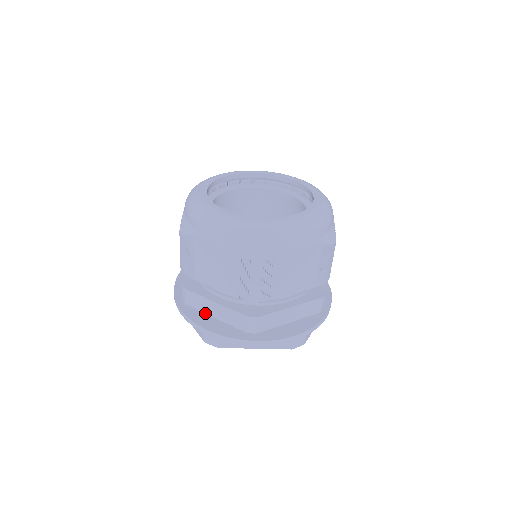
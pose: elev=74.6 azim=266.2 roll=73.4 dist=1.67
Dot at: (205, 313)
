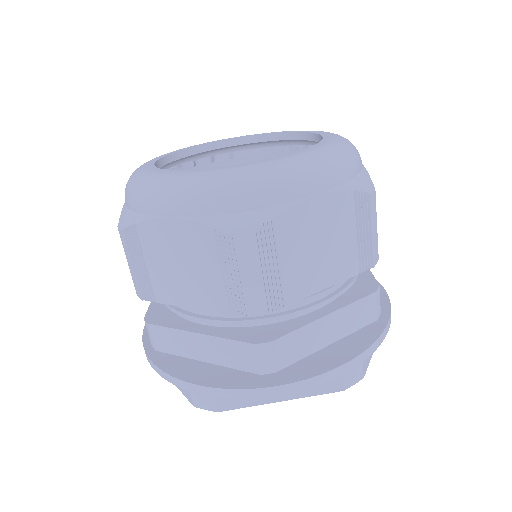
Dot at: (187, 357)
